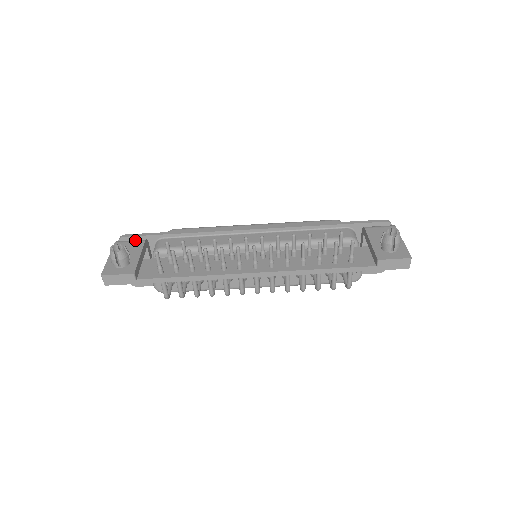
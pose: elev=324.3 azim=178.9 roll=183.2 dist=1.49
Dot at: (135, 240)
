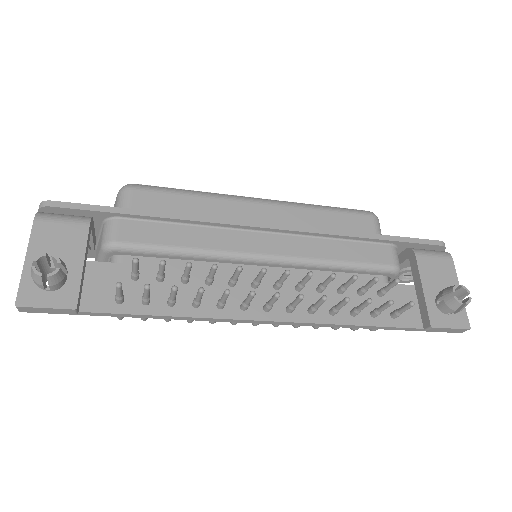
Dot at: (71, 219)
